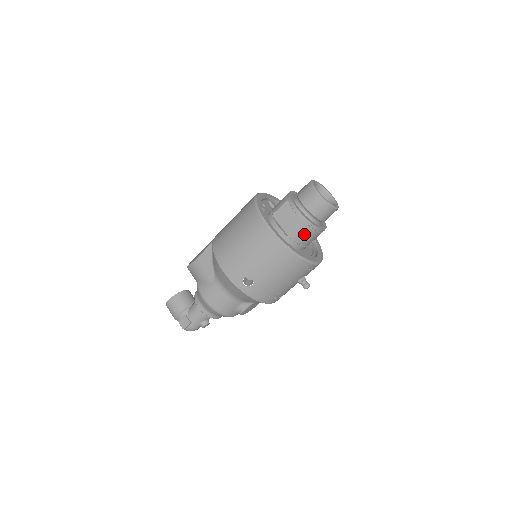
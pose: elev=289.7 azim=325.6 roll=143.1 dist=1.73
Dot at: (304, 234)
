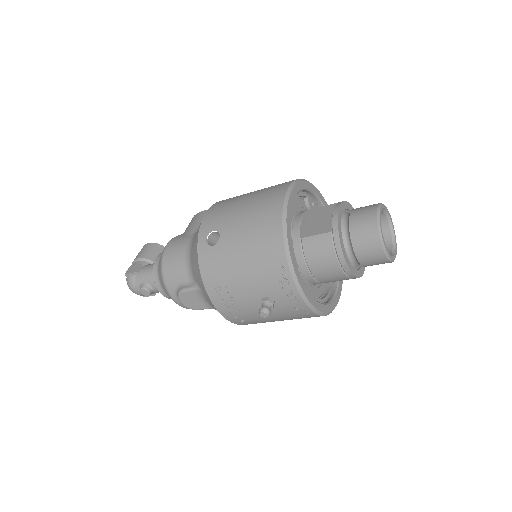
Dot at: (320, 244)
